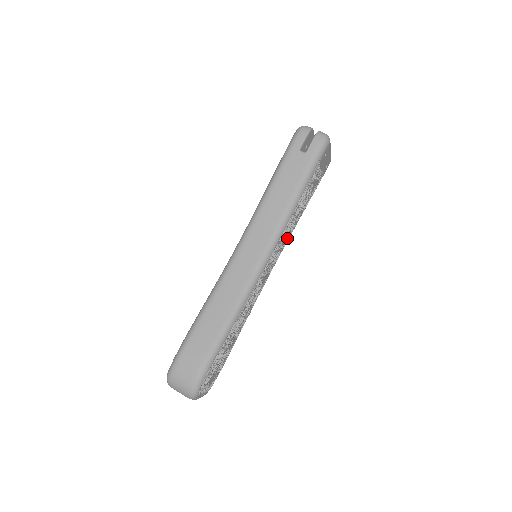
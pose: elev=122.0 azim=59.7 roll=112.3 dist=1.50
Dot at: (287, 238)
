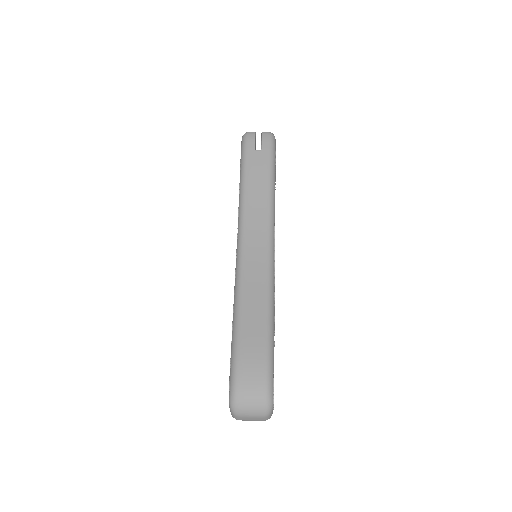
Dot at: occluded
